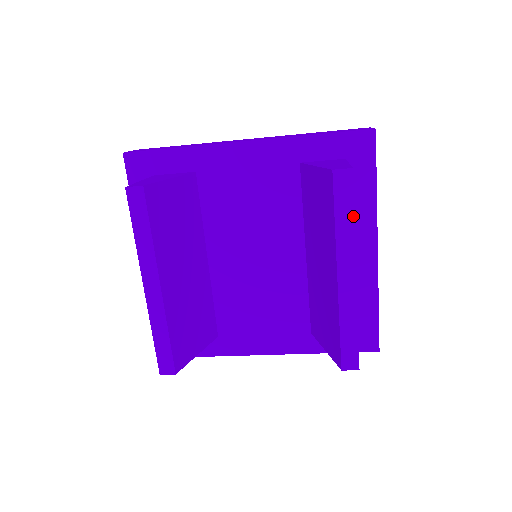
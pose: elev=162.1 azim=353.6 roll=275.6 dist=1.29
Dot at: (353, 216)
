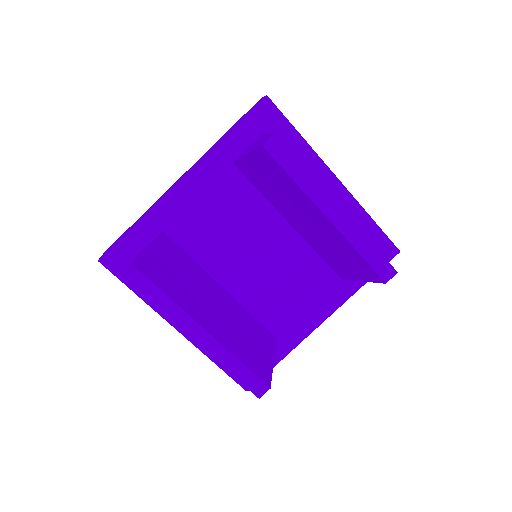
Dot at: (303, 166)
